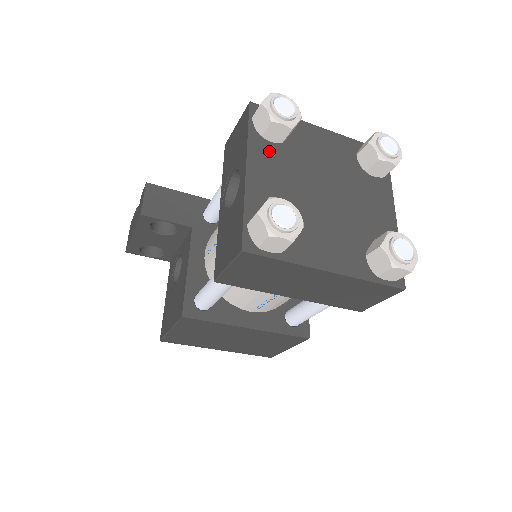
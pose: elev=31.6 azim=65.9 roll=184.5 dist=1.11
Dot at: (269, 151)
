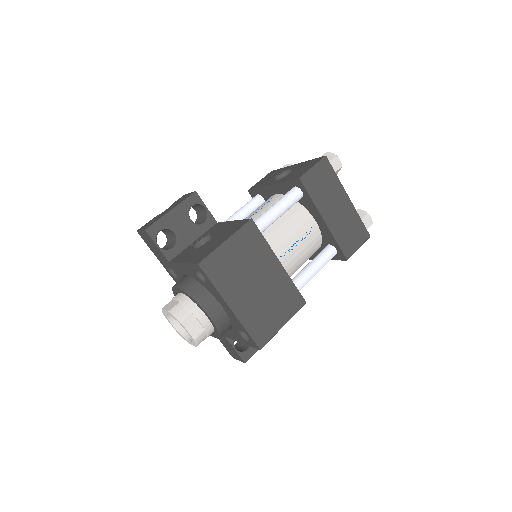
Dot at: occluded
